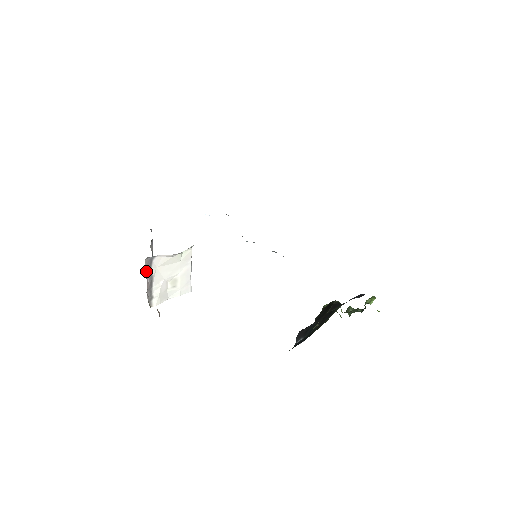
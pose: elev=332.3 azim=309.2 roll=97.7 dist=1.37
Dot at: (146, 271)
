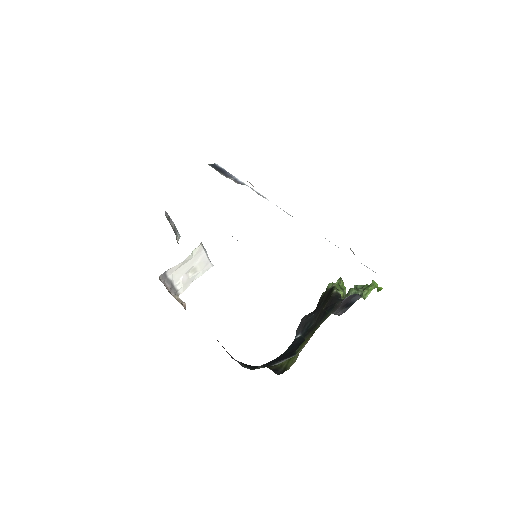
Dot at: (163, 282)
